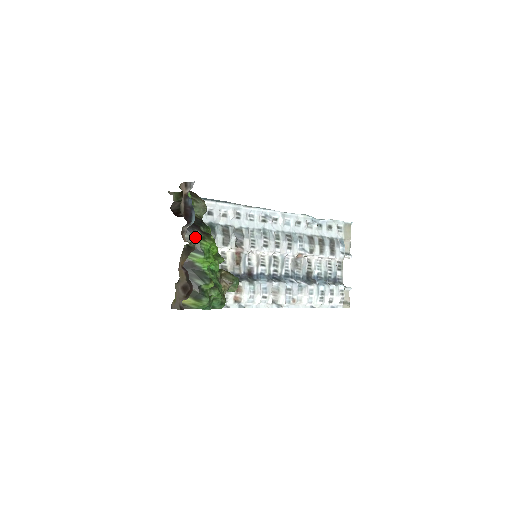
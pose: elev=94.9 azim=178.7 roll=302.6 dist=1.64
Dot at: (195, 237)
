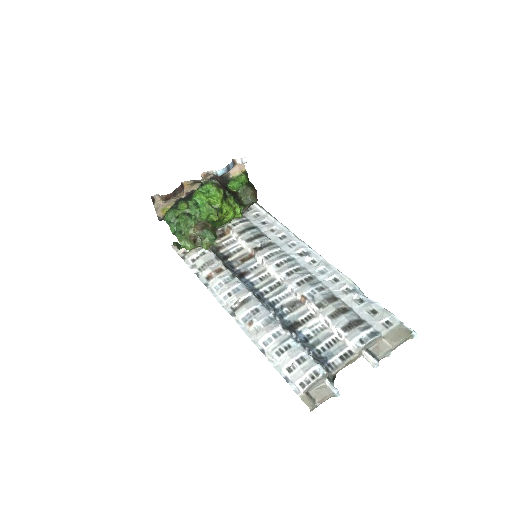
Dot at: (210, 180)
